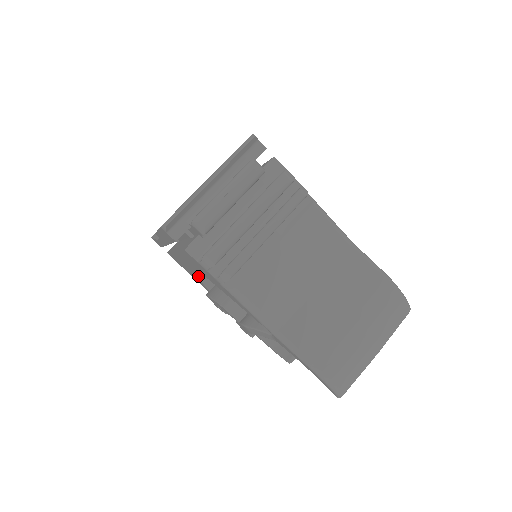
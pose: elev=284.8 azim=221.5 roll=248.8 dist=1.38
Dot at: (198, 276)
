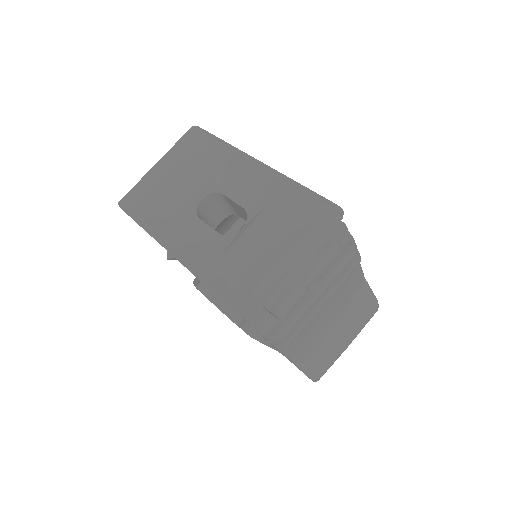
Dot at: occluded
